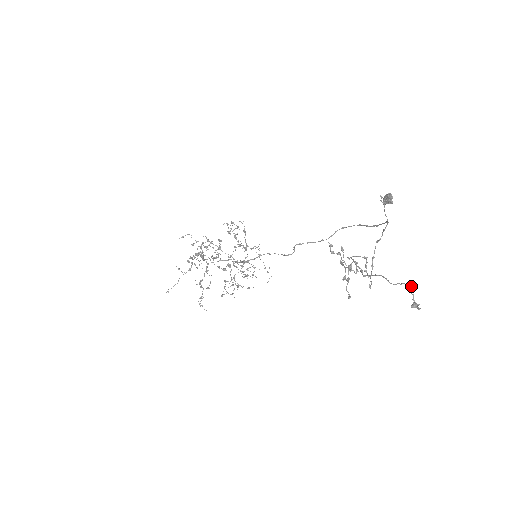
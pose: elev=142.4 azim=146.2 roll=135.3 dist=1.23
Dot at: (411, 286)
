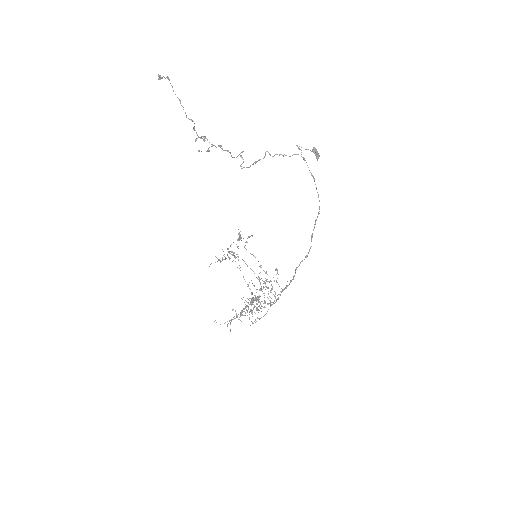
Dot at: (167, 77)
